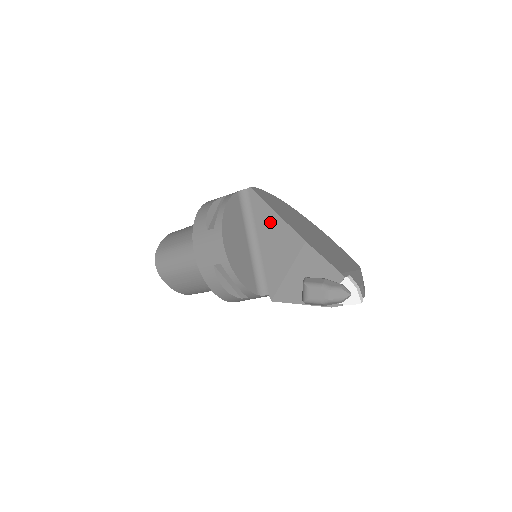
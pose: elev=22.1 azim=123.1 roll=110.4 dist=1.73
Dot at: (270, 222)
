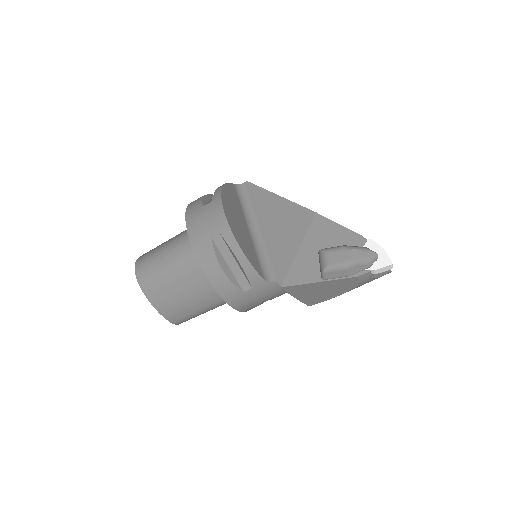
Dot at: (272, 206)
